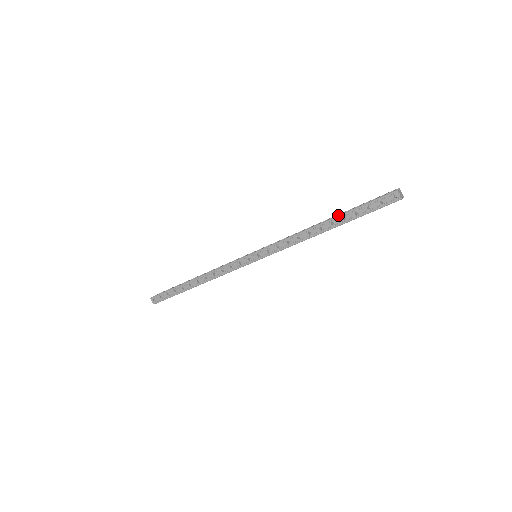
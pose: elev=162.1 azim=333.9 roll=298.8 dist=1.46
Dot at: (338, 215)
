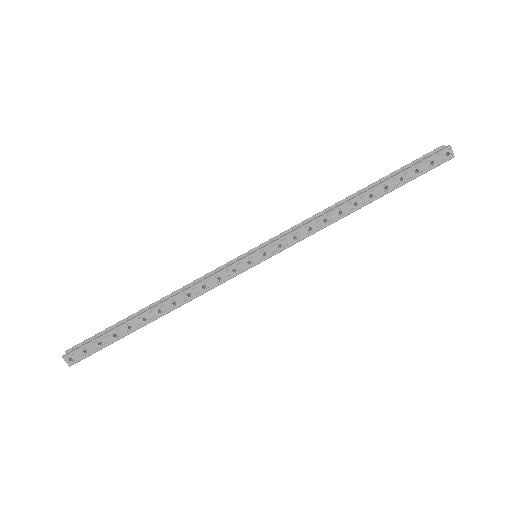
Dot at: (379, 184)
